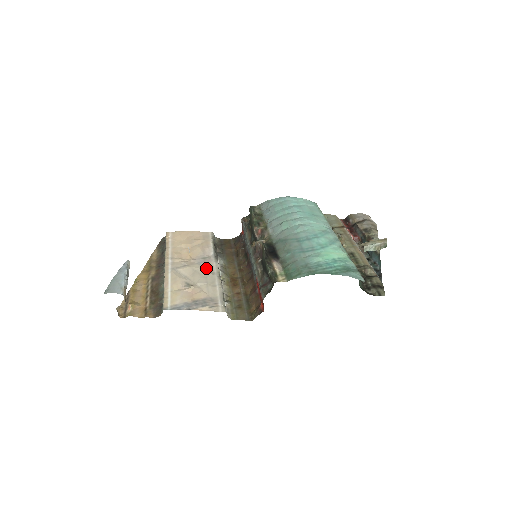
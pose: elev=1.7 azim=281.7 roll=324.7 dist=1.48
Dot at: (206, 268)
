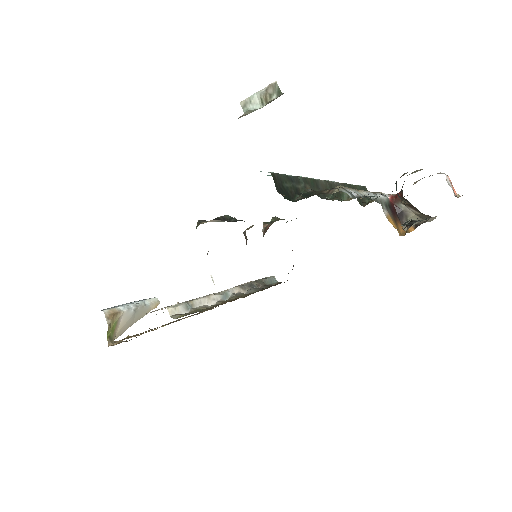
Dot at: occluded
